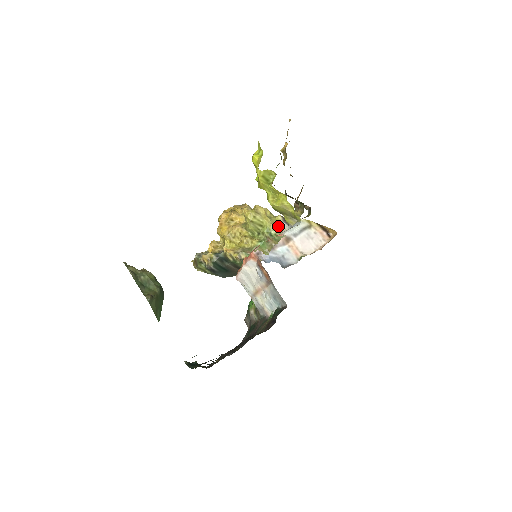
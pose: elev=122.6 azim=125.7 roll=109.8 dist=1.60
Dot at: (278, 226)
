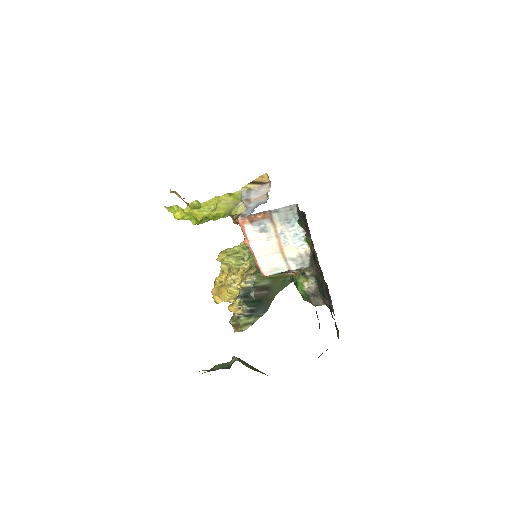
Dot at: occluded
